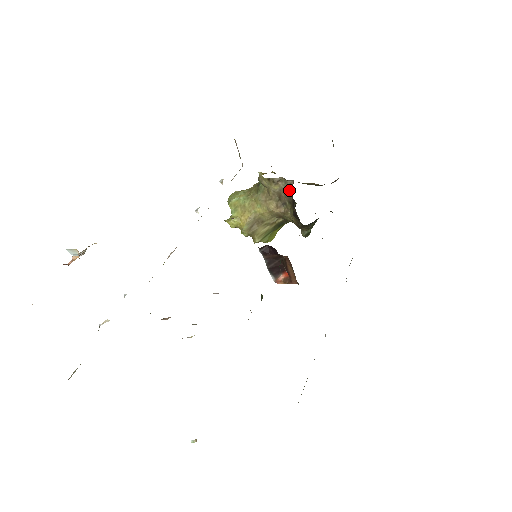
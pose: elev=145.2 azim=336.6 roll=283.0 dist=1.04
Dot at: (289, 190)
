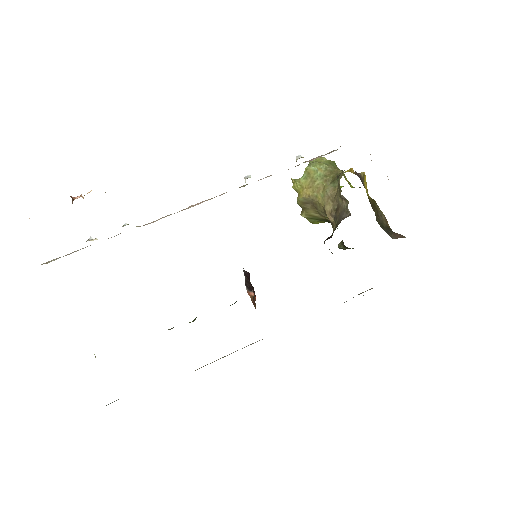
Dot at: (343, 216)
